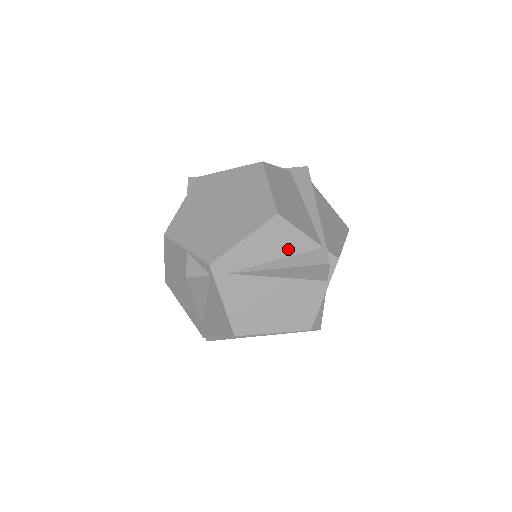
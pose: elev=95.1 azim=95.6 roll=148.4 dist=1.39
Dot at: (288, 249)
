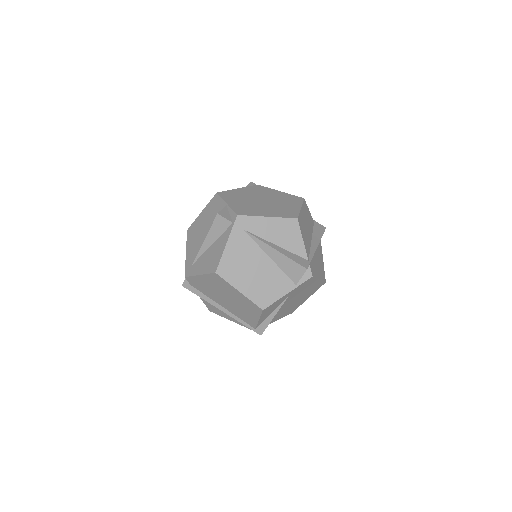
Dot at: (288, 244)
